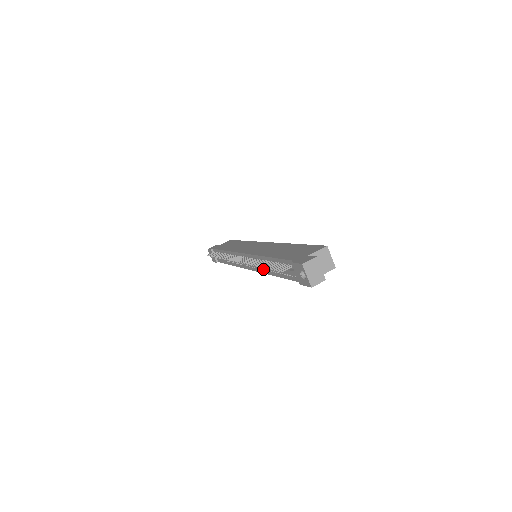
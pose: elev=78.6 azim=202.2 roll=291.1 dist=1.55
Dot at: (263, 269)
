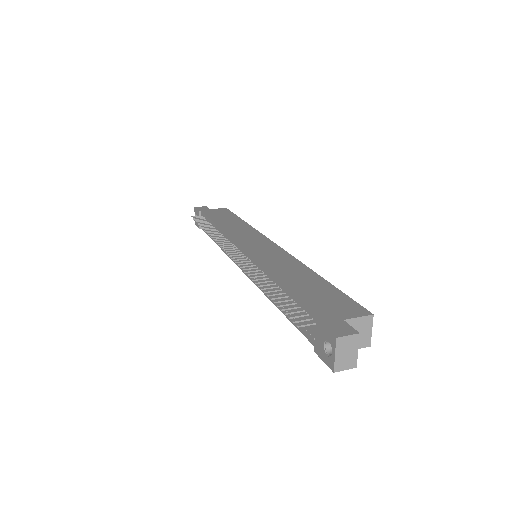
Dot at: occluded
